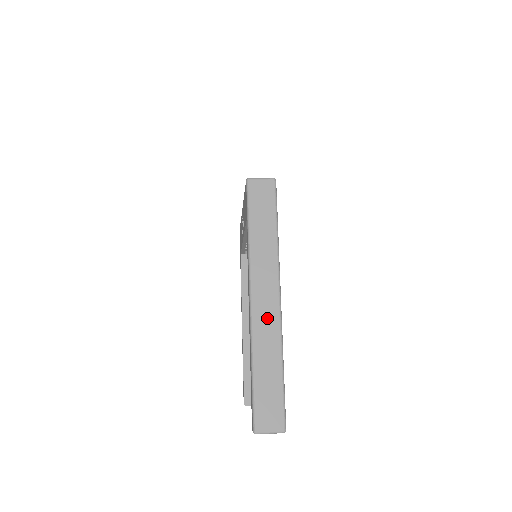
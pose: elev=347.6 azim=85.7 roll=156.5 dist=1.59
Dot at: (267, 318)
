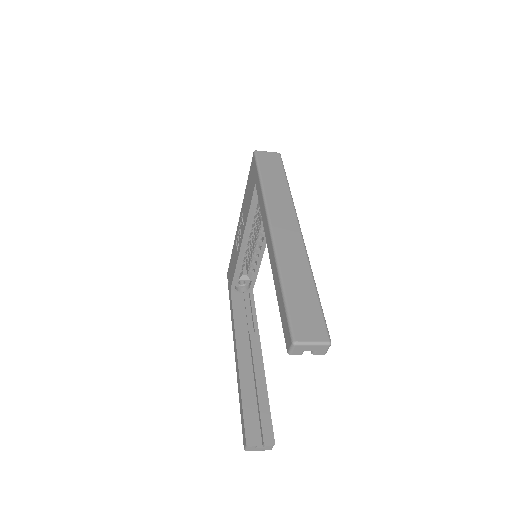
Dot at: (290, 242)
